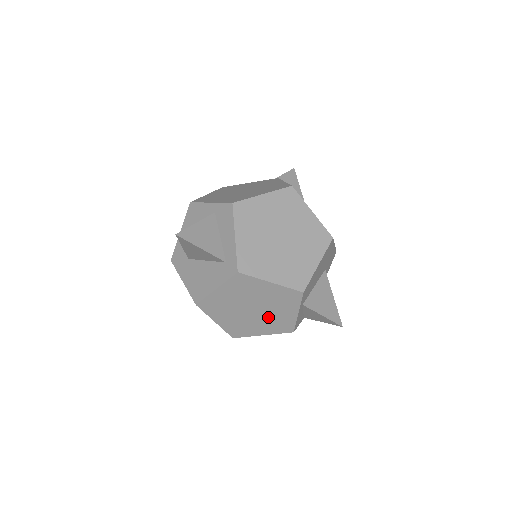
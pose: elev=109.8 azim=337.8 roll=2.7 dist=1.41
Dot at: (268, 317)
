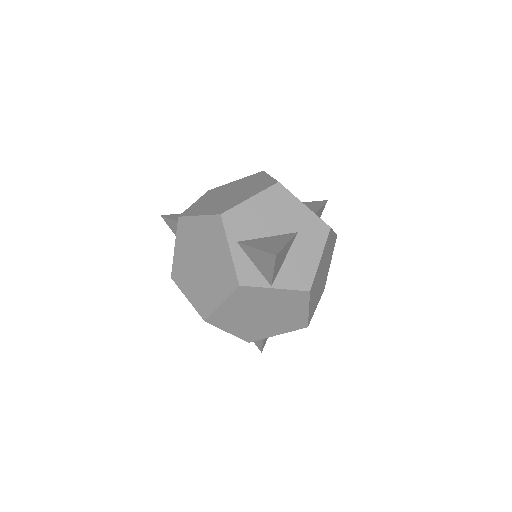
Dot at: (214, 269)
